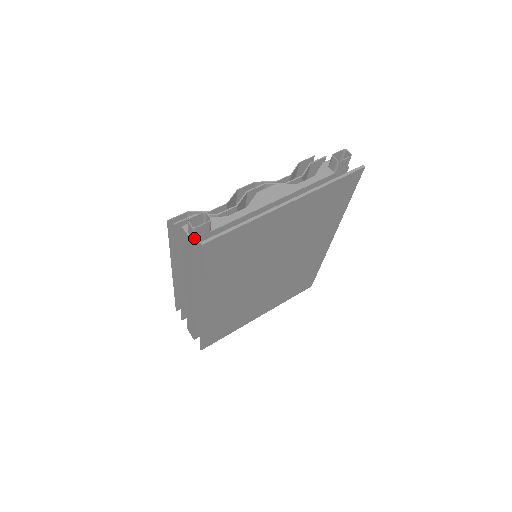
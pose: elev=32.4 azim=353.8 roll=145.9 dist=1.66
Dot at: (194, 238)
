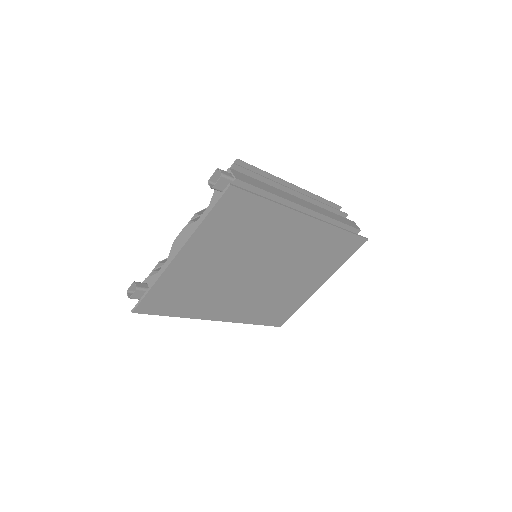
Dot at: occluded
